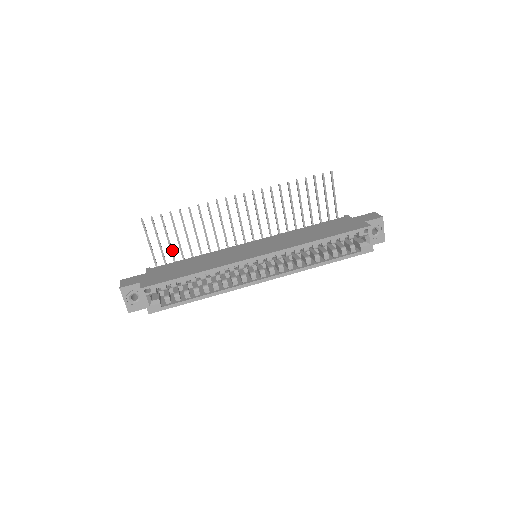
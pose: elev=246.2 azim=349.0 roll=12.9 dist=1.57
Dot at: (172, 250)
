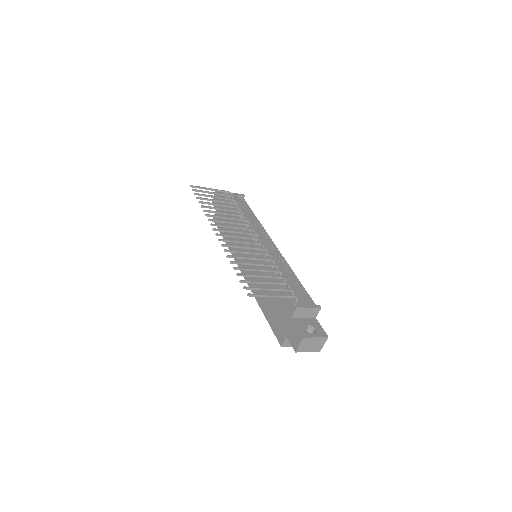
Dot at: (225, 199)
